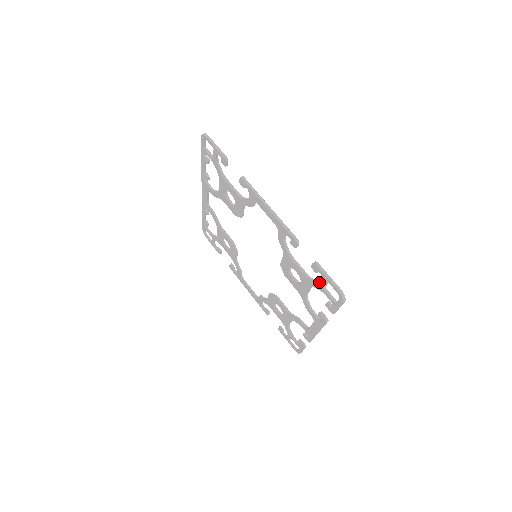
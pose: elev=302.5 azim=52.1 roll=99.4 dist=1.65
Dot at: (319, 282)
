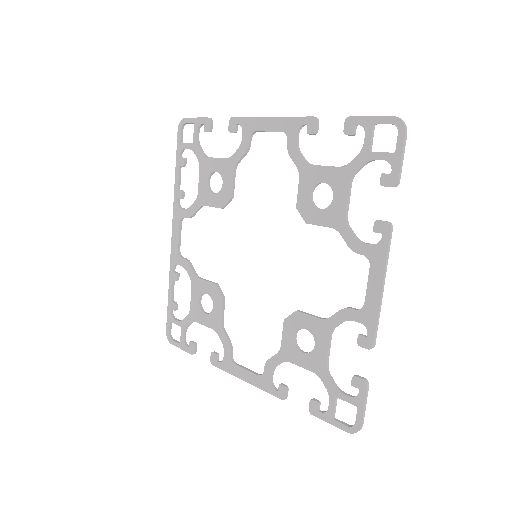
Dot at: (360, 152)
